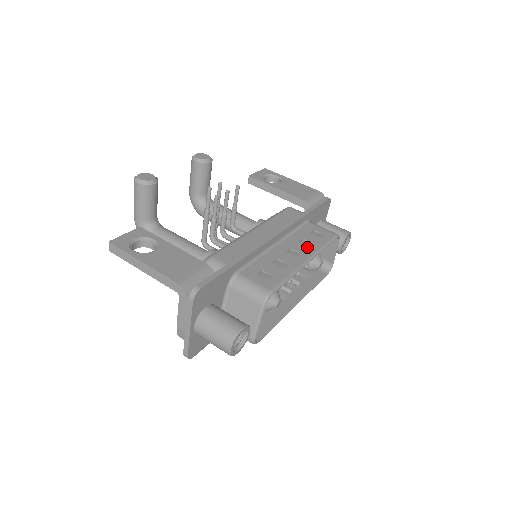
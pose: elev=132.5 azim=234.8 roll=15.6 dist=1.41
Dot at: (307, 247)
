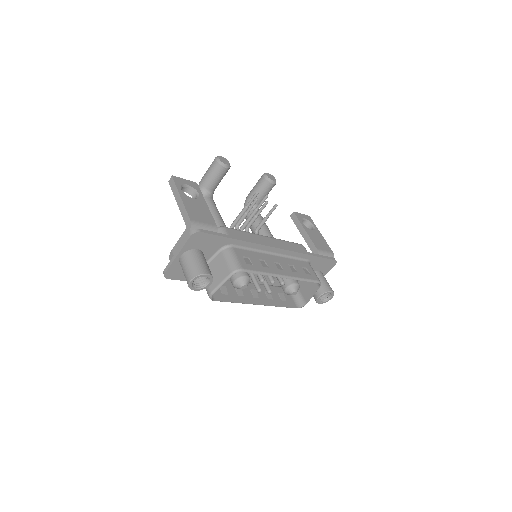
Dot at: (291, 270)
